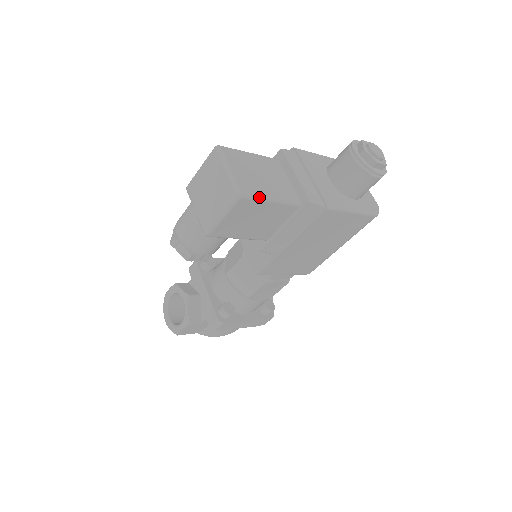
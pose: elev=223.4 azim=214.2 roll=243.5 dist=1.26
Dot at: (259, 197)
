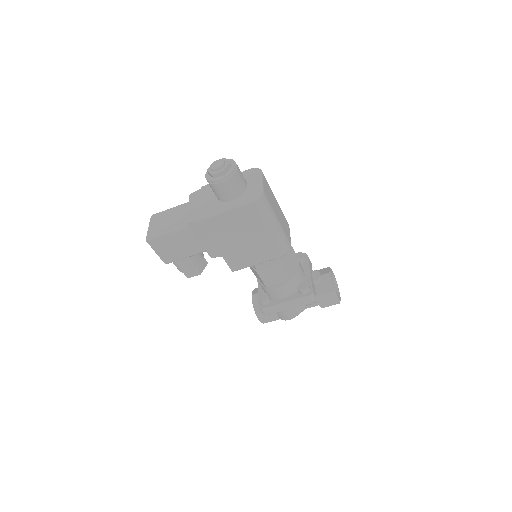
Dot at: (158, 235)
